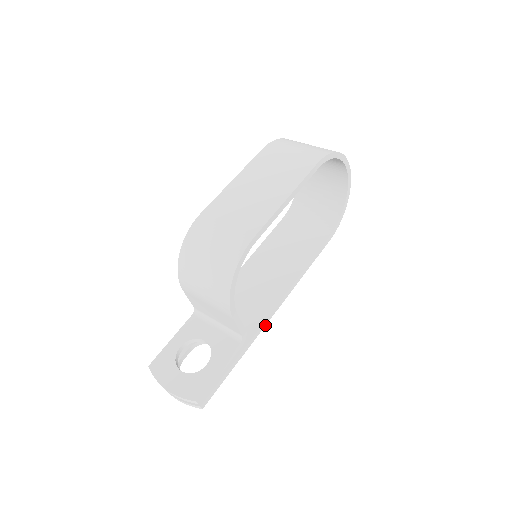
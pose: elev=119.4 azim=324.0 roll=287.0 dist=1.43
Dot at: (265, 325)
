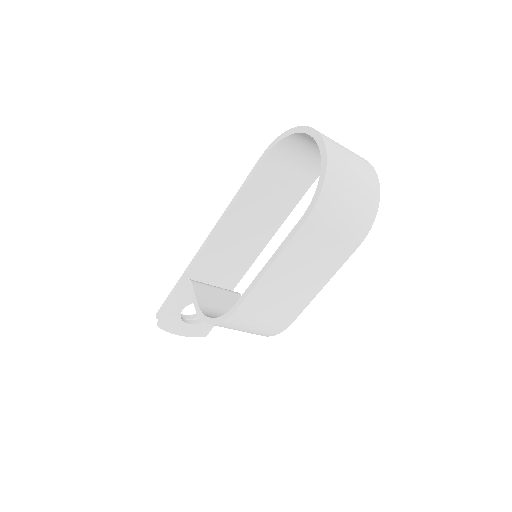
Dot at: occluded
